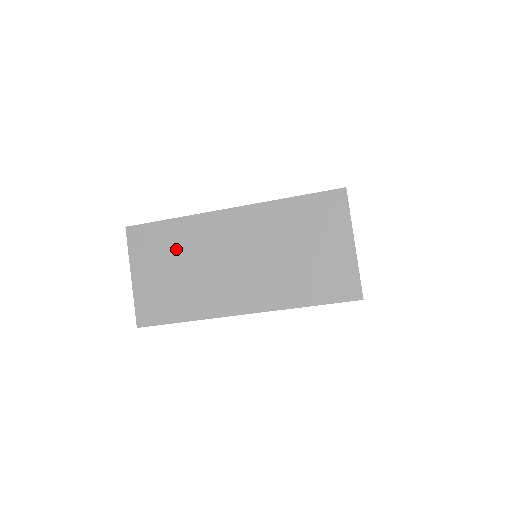
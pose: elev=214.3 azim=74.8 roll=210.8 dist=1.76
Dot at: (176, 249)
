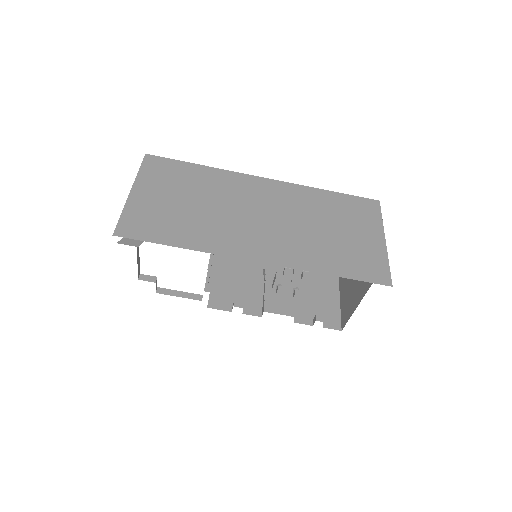
Dot at: (196, 187)
